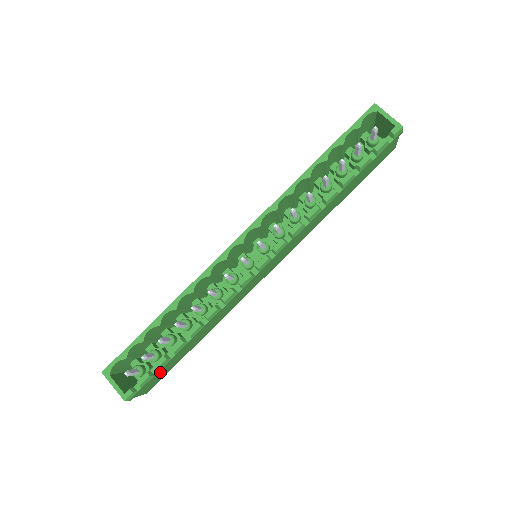
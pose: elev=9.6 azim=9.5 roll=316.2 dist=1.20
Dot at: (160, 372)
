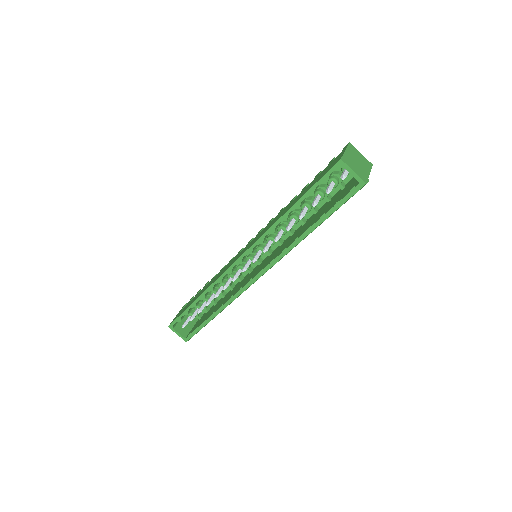
Dot at: occluded
